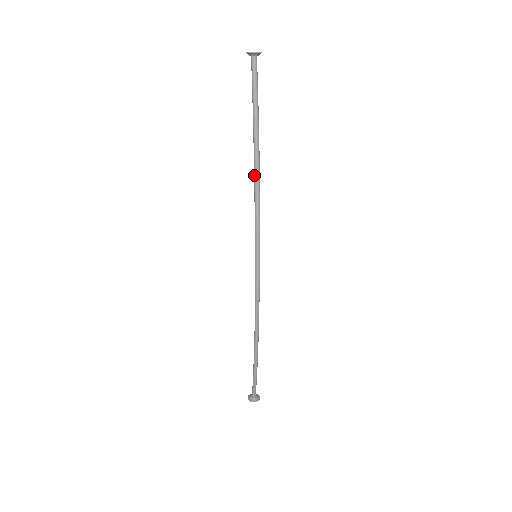
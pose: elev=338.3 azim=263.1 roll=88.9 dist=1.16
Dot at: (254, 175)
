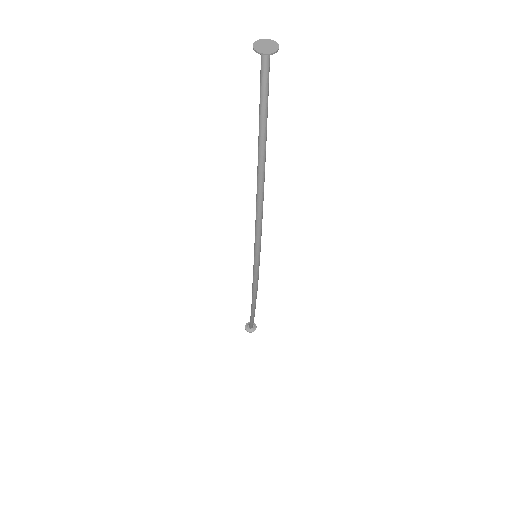
Dot at: (256, 201)
